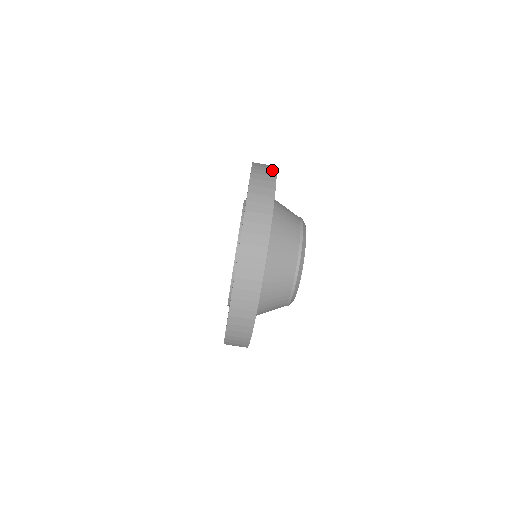
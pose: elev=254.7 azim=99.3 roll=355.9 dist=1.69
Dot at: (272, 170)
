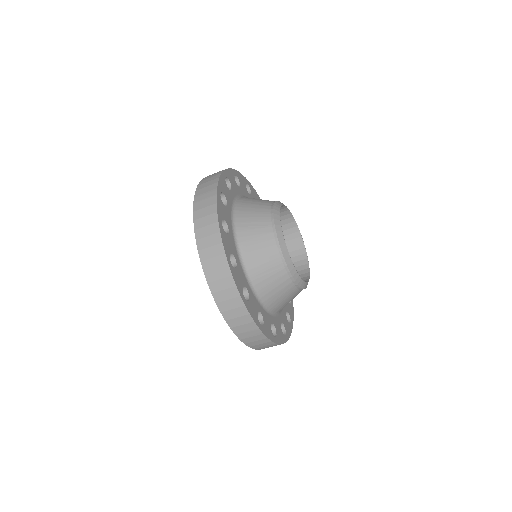
Dot at: (220, 171)
